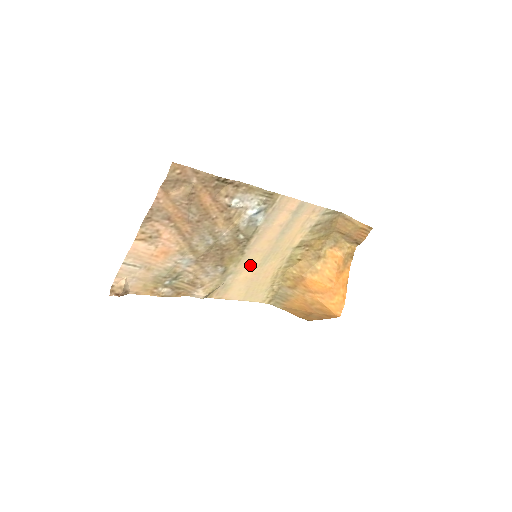
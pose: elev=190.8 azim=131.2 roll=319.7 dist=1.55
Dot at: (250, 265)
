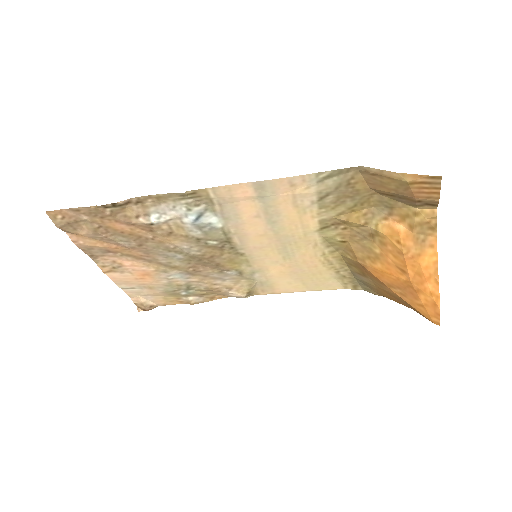
Dot at: (270, 261)
